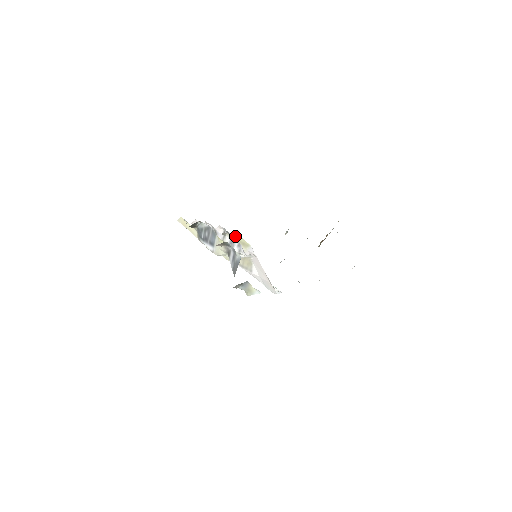
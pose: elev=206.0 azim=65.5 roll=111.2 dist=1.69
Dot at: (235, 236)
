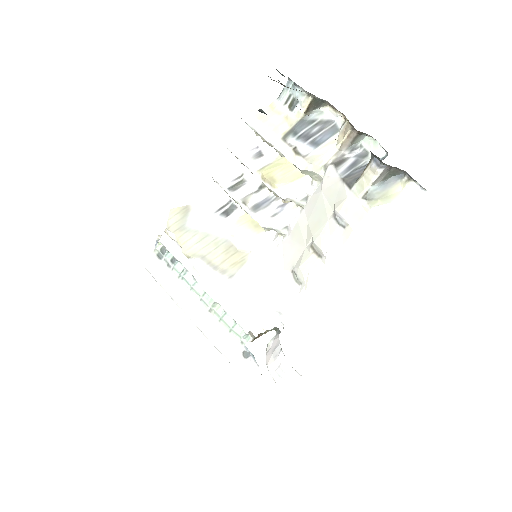
Dot at: occluded
